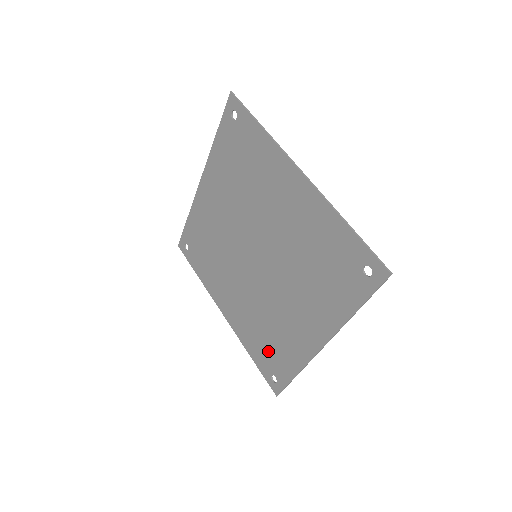
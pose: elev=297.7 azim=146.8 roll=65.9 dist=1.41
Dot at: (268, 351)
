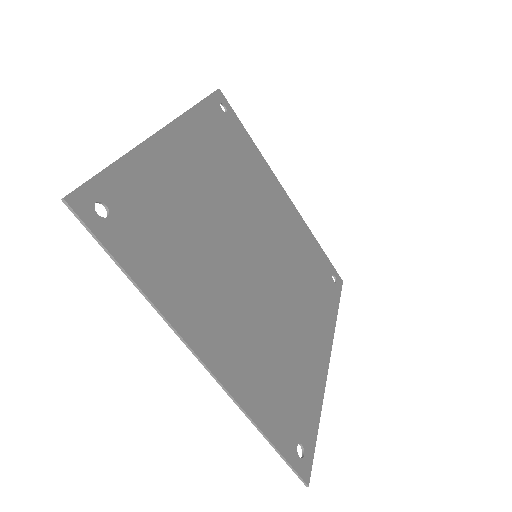
Dot at: (317, 272)
